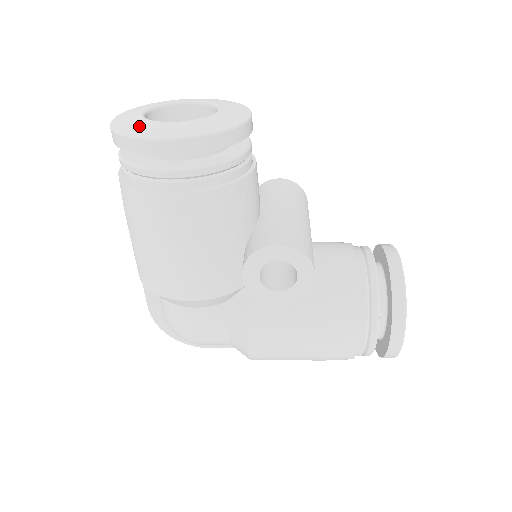
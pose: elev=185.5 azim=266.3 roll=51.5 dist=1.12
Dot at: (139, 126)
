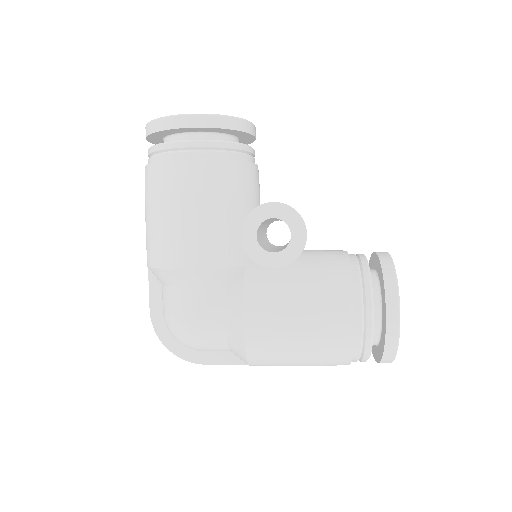
Dot at: occluded
